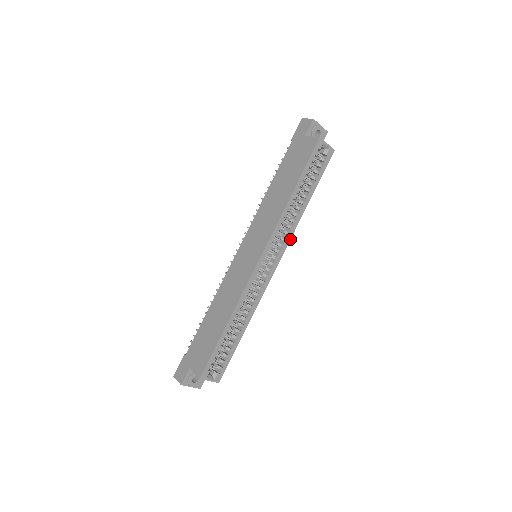
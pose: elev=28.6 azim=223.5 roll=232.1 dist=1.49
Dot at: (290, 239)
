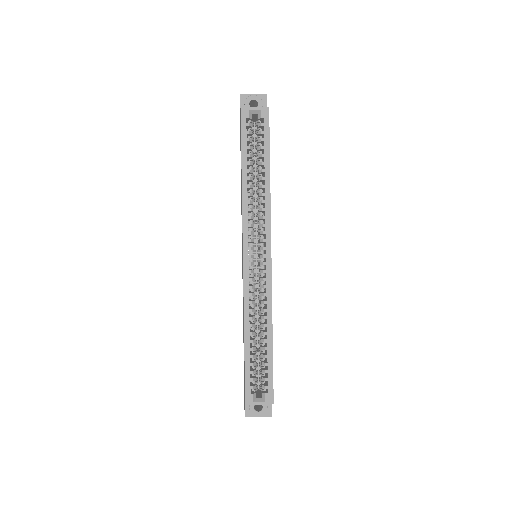
Dot at: (270, 221)
